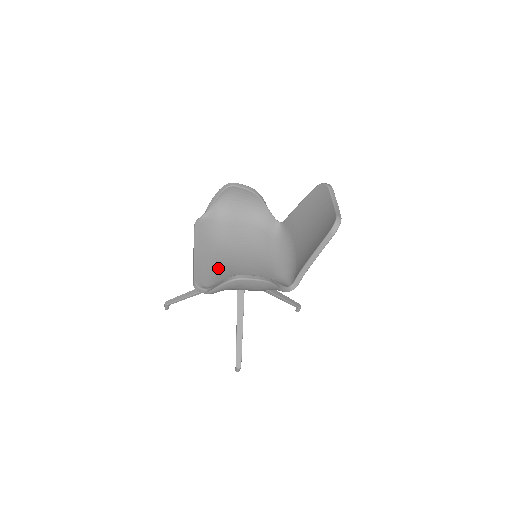
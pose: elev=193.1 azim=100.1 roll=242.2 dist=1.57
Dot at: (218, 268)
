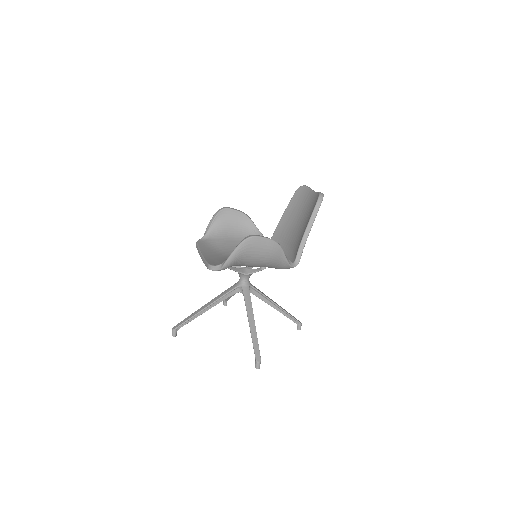
Dot at: occluded
